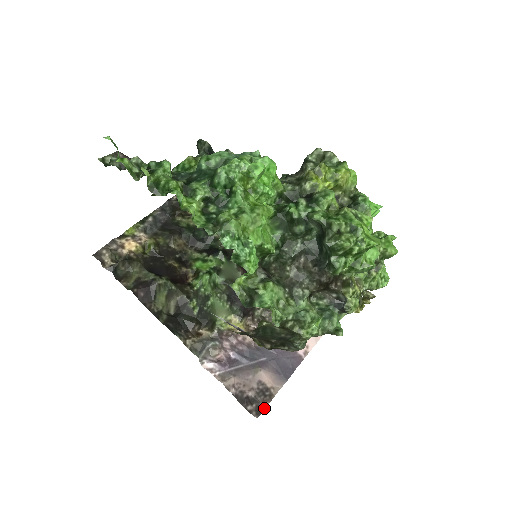
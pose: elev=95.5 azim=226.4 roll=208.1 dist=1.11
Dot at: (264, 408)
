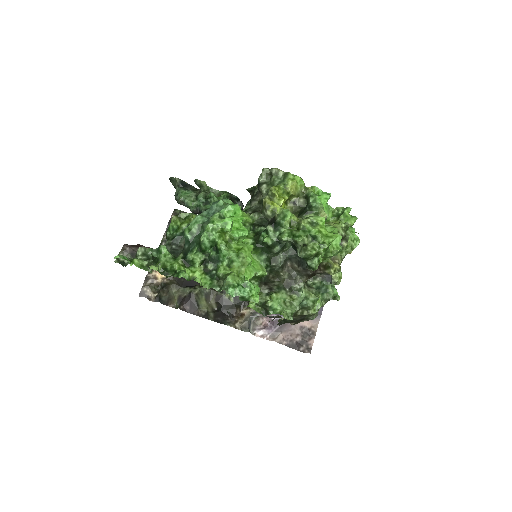
Dot at: (312, 344)
